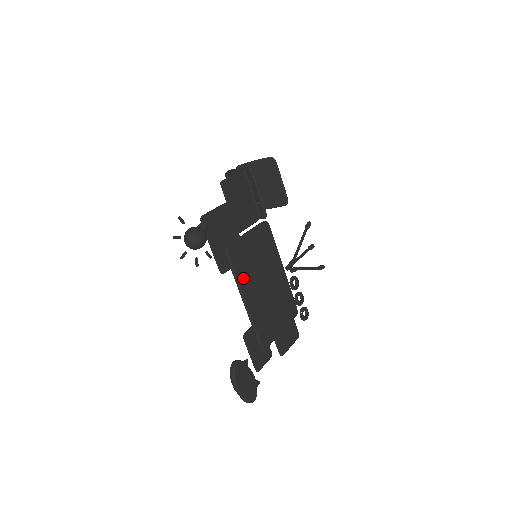
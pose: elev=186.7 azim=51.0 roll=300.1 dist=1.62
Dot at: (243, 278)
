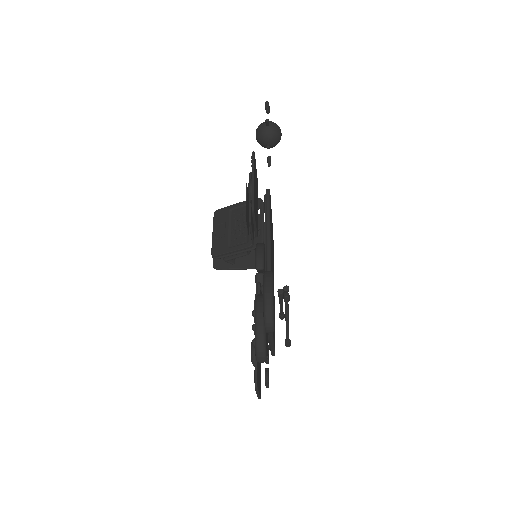
Dot at: occluded
